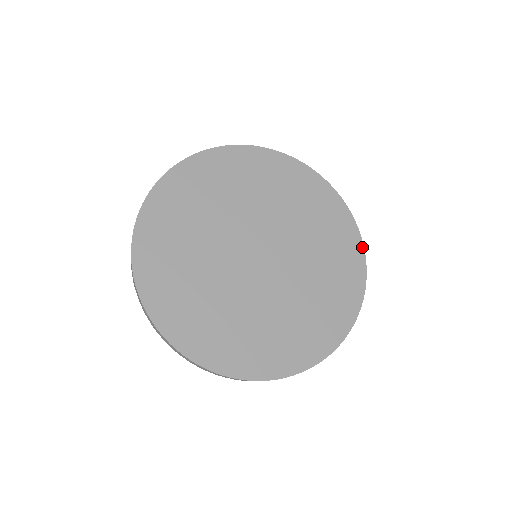
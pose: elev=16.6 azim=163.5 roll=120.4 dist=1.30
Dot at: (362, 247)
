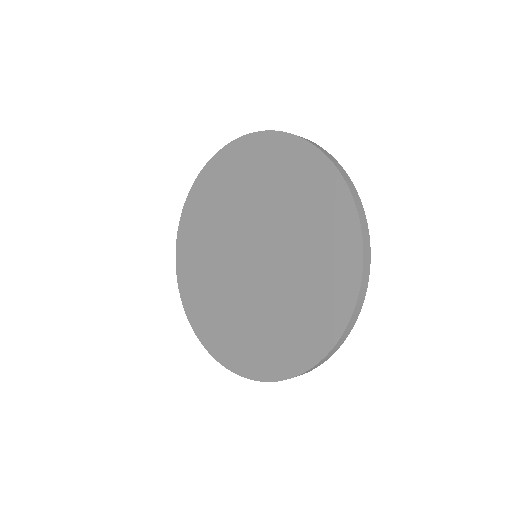
Dot at: (357, 288)
